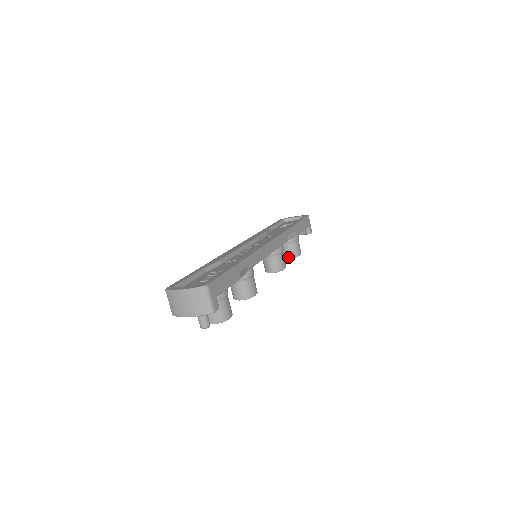
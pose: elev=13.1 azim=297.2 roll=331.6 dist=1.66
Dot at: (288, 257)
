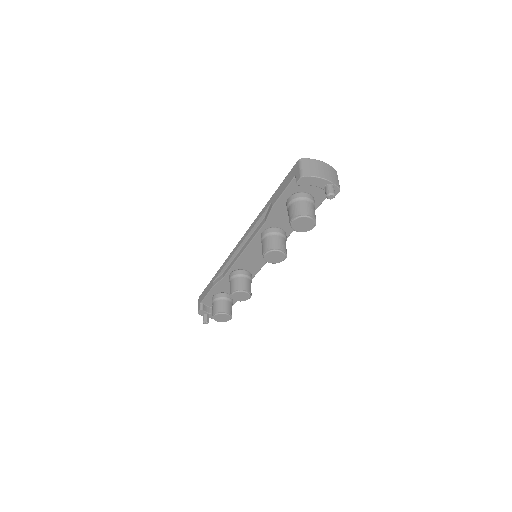
Dot at: (226, 311)
